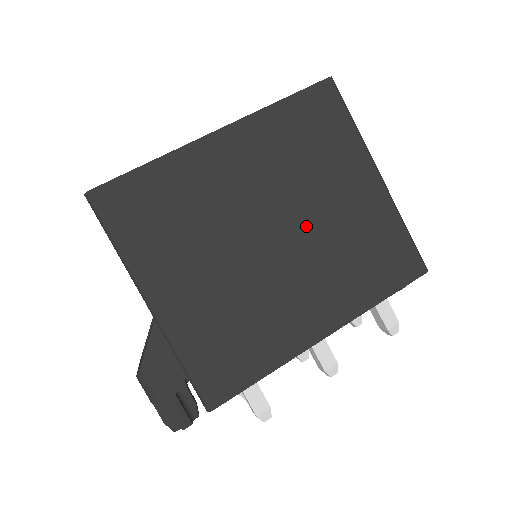
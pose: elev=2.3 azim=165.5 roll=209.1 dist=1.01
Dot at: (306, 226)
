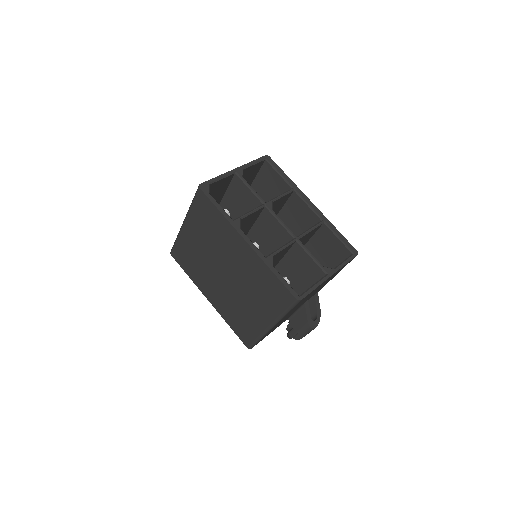
Dot at: (235, 289)
